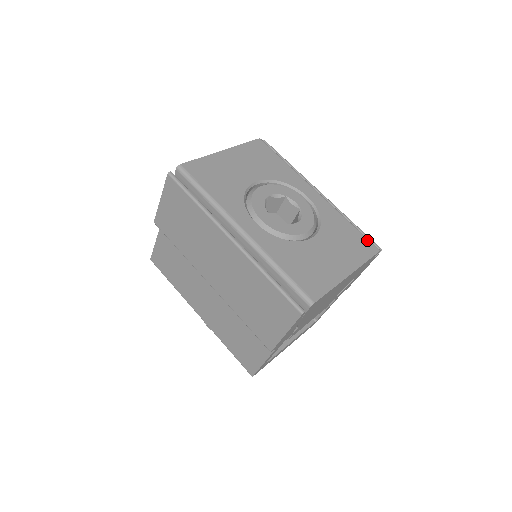
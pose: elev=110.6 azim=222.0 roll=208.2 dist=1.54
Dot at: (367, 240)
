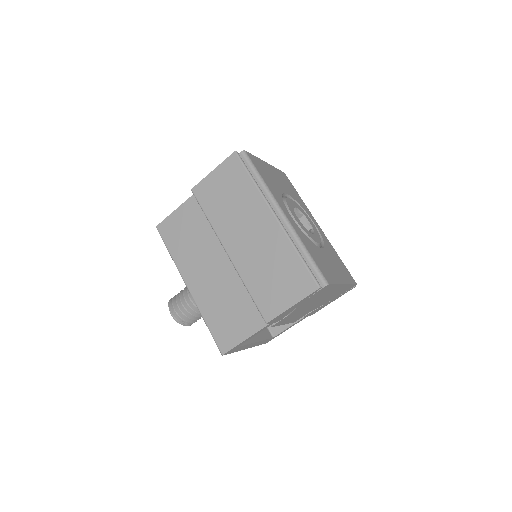
Dot at: occluded
